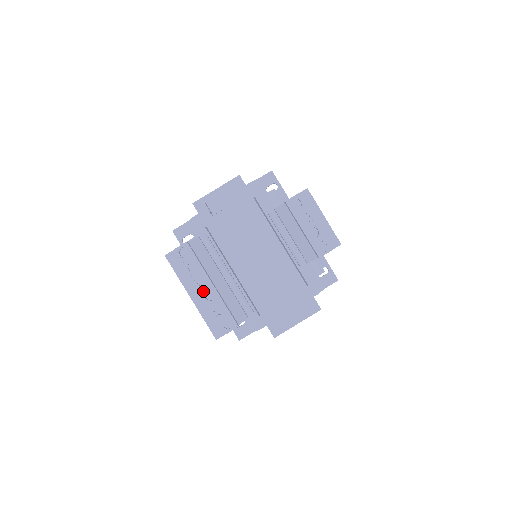
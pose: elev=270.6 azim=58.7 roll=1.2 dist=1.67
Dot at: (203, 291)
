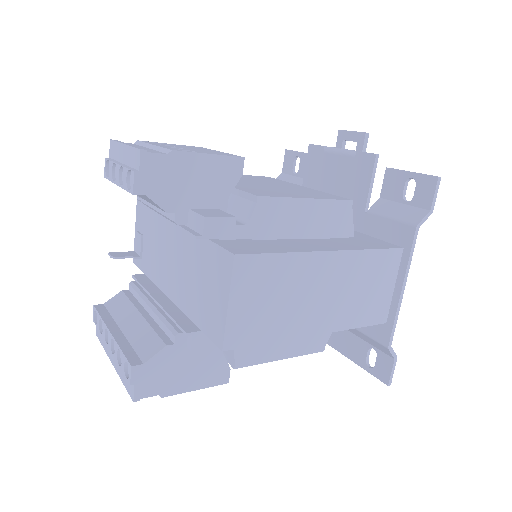
Dot at: (110, 347)
